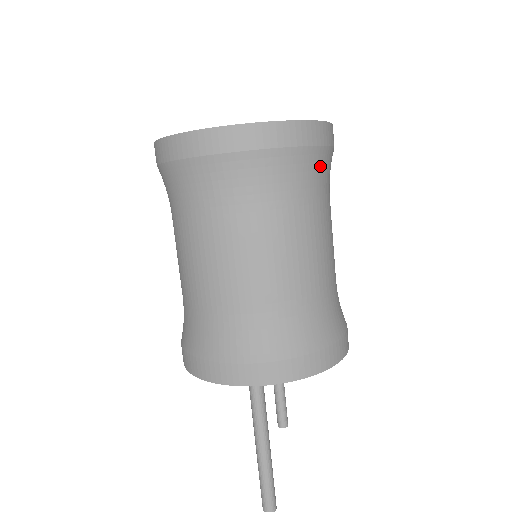
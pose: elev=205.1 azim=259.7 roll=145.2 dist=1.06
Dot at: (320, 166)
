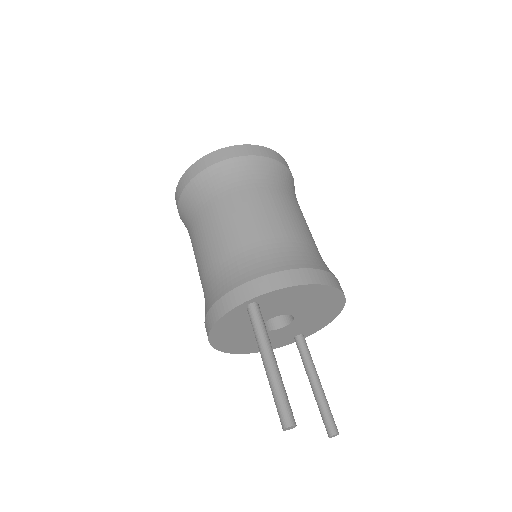
Dot at: (273, 170)
